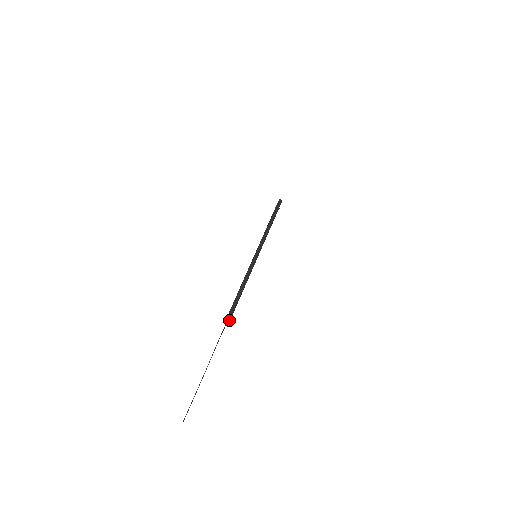
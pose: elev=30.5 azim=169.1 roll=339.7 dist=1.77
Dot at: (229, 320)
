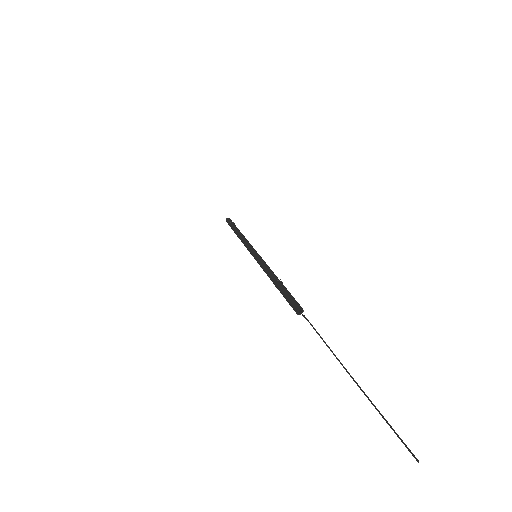
Dot at: (301, 310)
